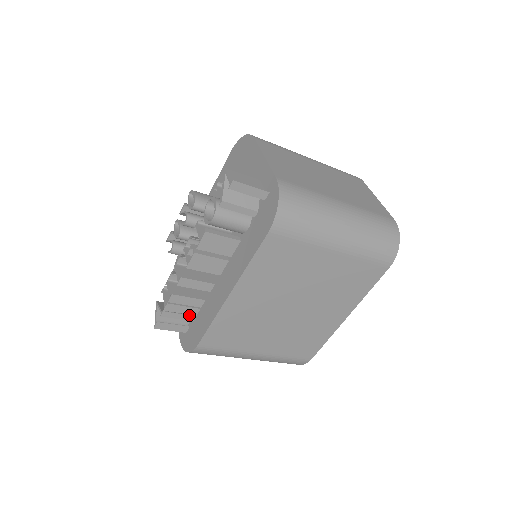
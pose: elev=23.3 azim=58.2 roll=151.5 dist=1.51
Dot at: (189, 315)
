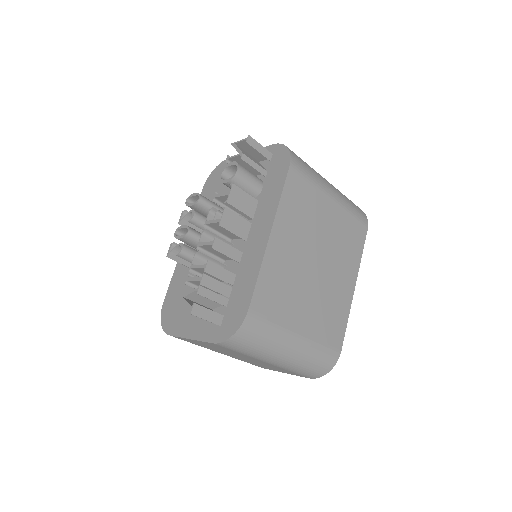
Dot at: (223, 296)
